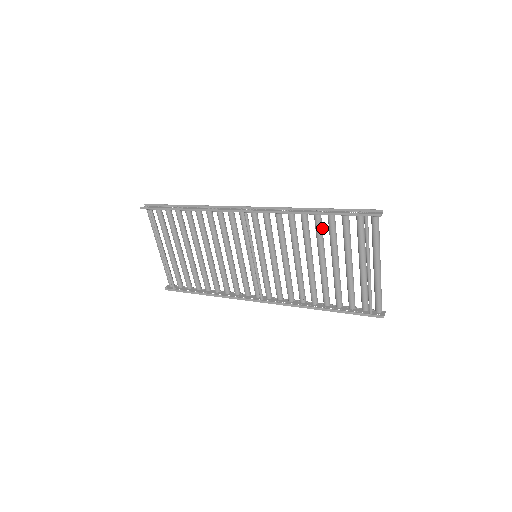
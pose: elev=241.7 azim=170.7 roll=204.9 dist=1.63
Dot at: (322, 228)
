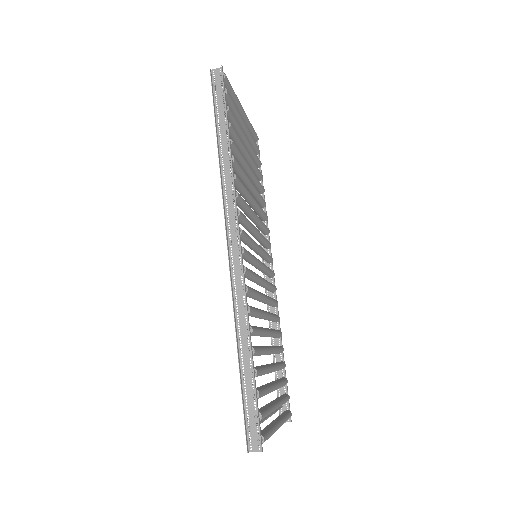
Dot at: (257, 355)
